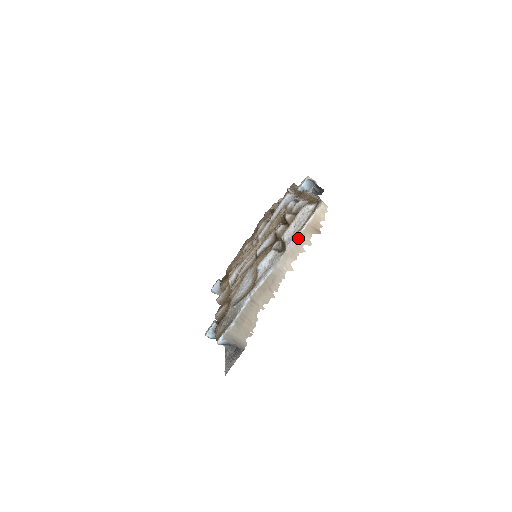
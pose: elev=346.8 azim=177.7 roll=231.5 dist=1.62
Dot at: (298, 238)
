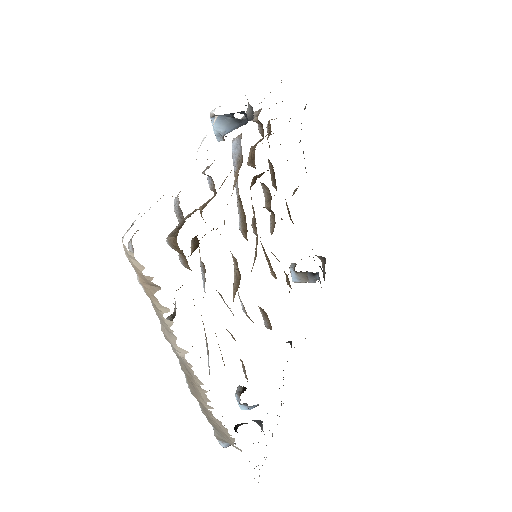
Dot at: (153, 306)
